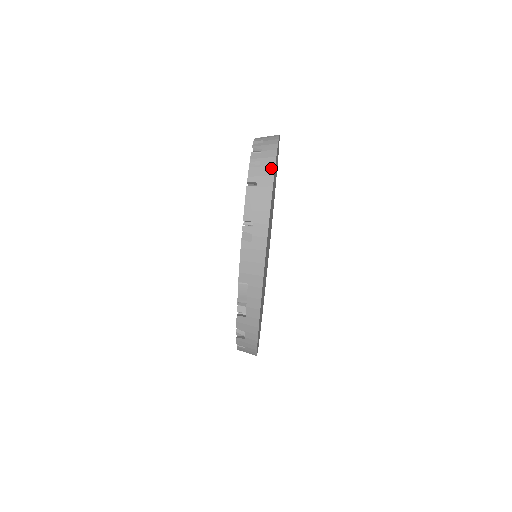
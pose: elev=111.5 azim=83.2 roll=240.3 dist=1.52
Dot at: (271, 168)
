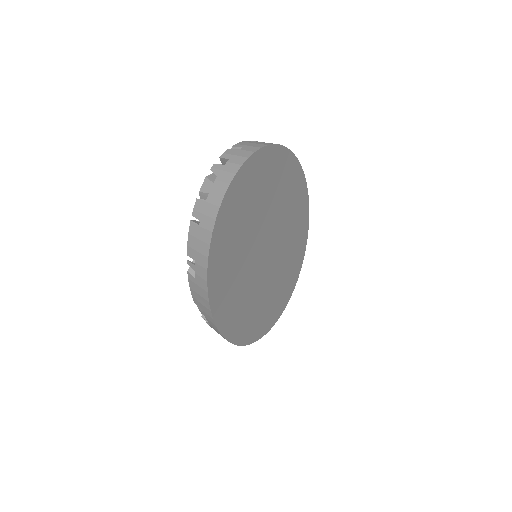
Dot at: (215, 209)
